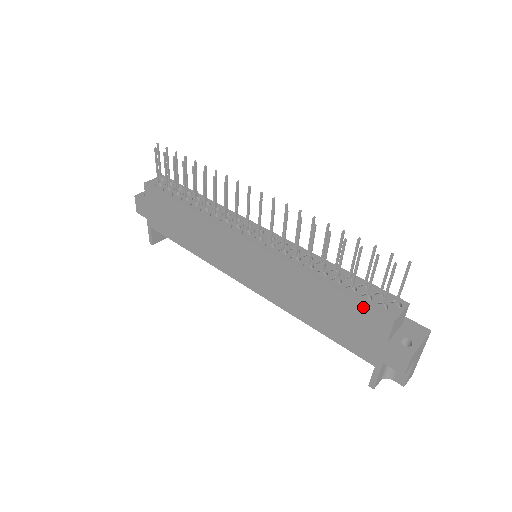
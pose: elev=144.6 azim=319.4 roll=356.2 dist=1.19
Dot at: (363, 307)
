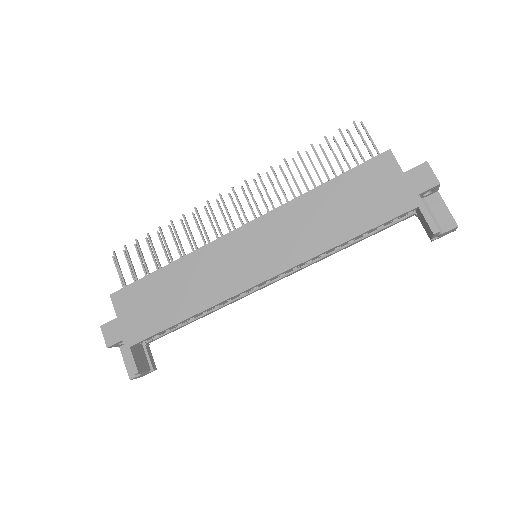
Dot at: (363, 166)
